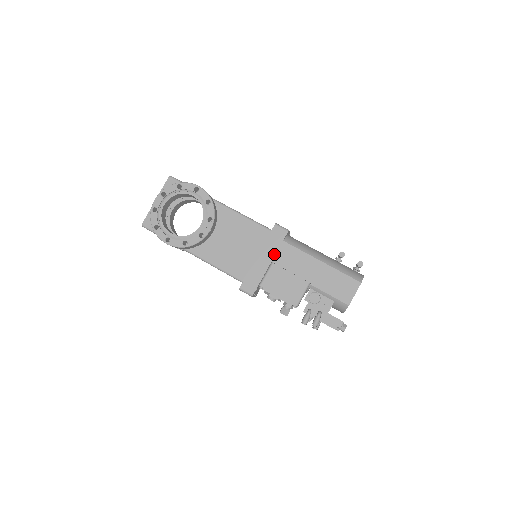
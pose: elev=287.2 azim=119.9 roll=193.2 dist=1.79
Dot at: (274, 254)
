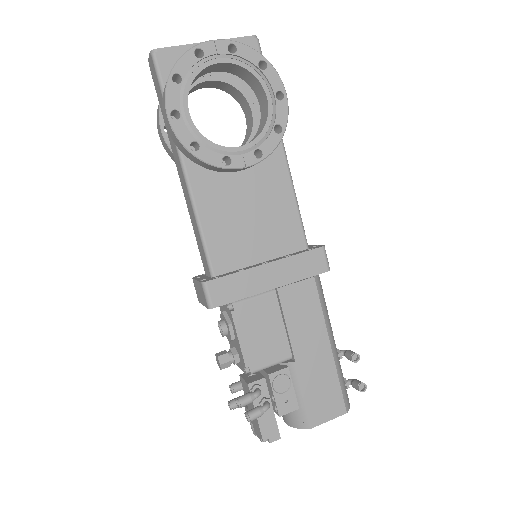
Dot at: (288, 282)
